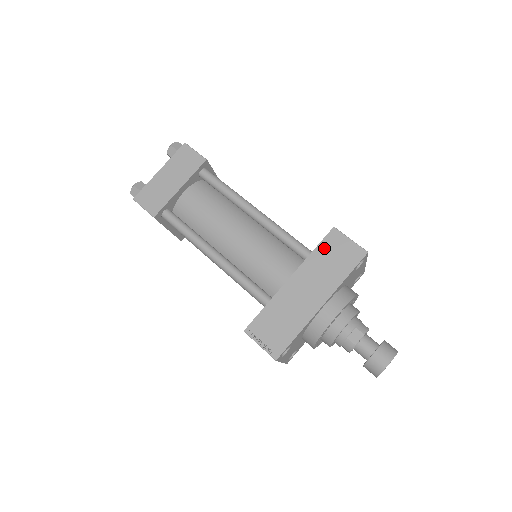
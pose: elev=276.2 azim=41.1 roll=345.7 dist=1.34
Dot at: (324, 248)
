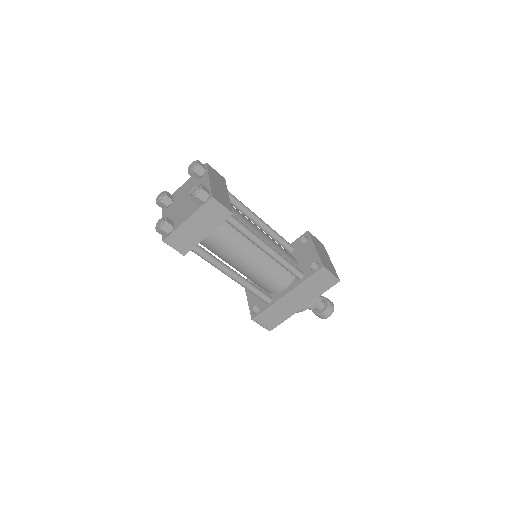
Dot at: (313, 279)
